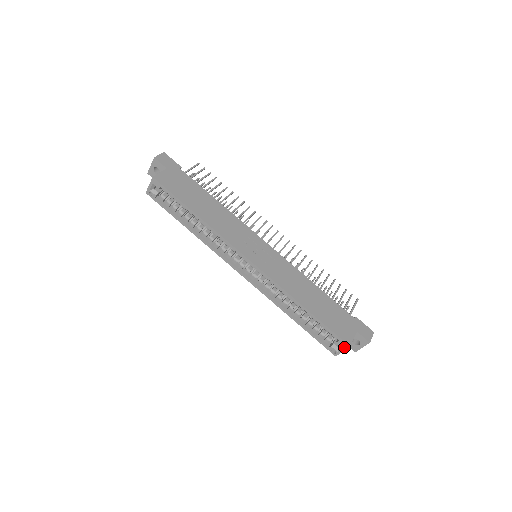
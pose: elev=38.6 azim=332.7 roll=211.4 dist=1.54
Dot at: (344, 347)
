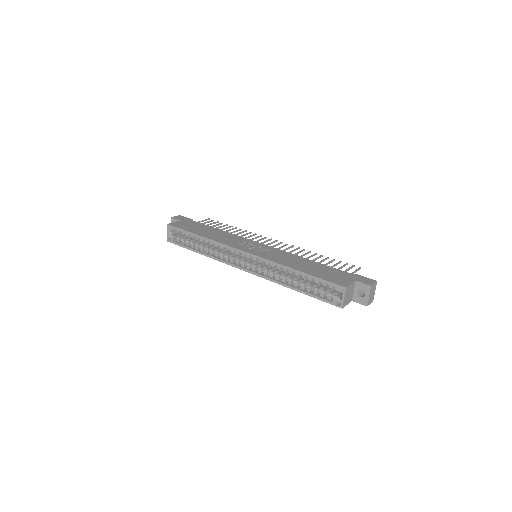
Dot at: (342, 292)
